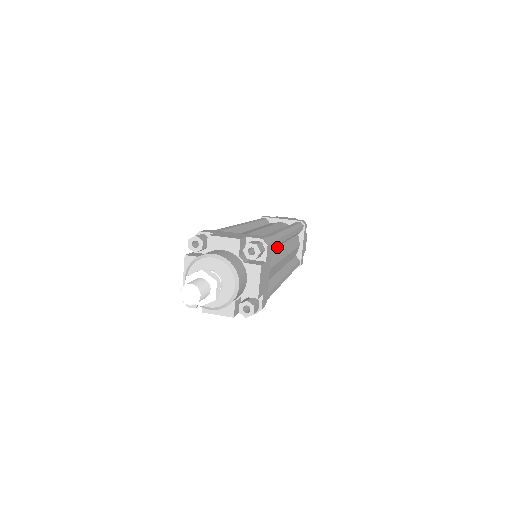
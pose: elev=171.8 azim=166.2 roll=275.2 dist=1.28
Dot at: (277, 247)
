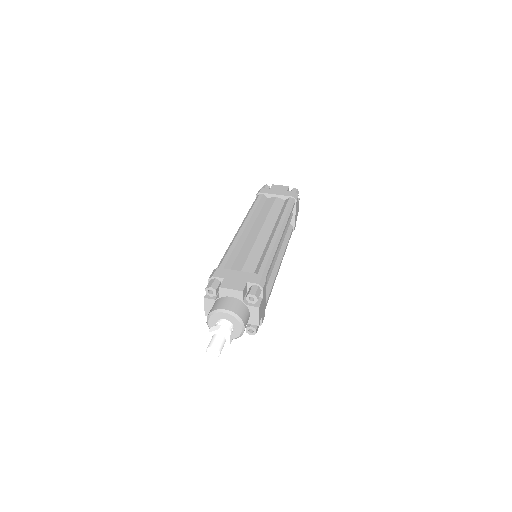
Dot at: occluded
